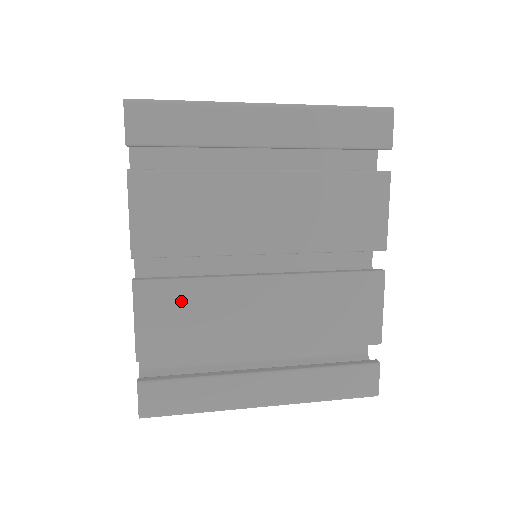
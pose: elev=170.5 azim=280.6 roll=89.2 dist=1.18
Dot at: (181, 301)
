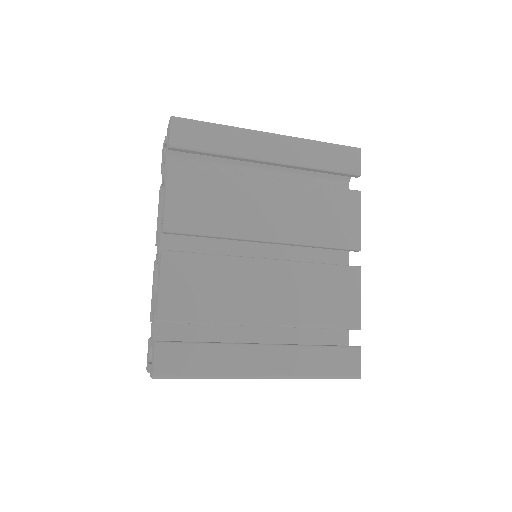
Dot at: (199, 272)
